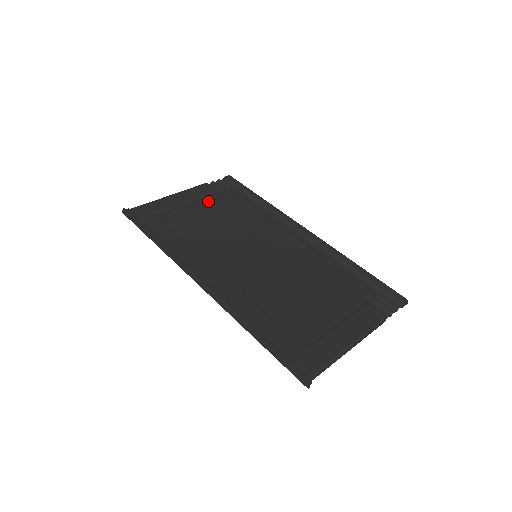
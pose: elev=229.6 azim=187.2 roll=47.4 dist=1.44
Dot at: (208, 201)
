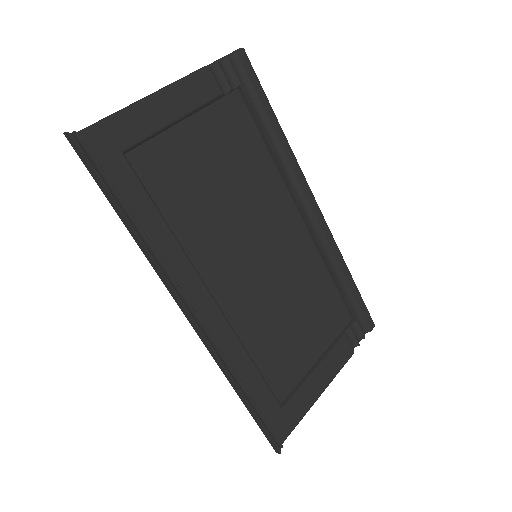
Dot at: (206, 116)
